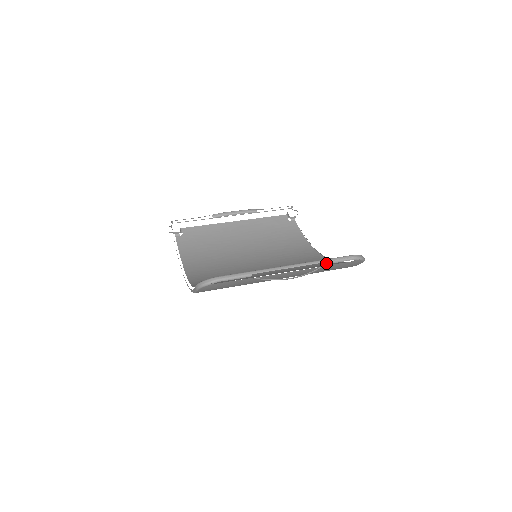
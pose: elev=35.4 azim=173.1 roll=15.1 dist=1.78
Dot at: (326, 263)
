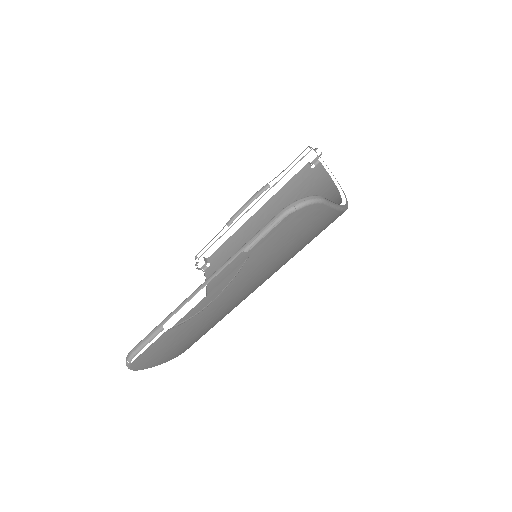
Dot at: (246, 250)
